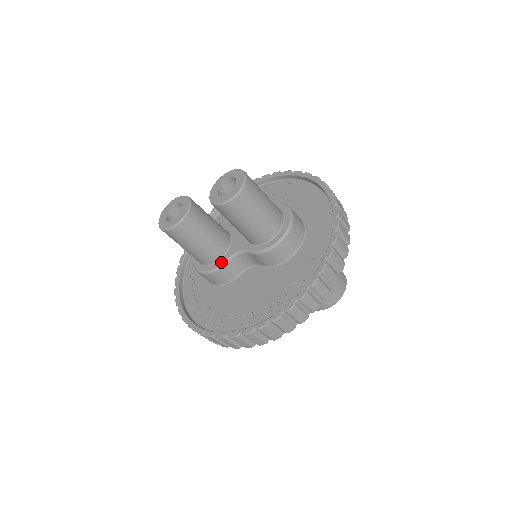
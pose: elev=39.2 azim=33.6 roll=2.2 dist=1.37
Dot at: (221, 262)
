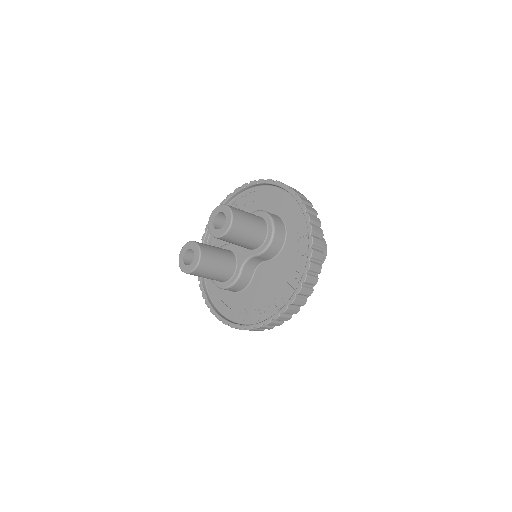
Dot at: (237, 273)
